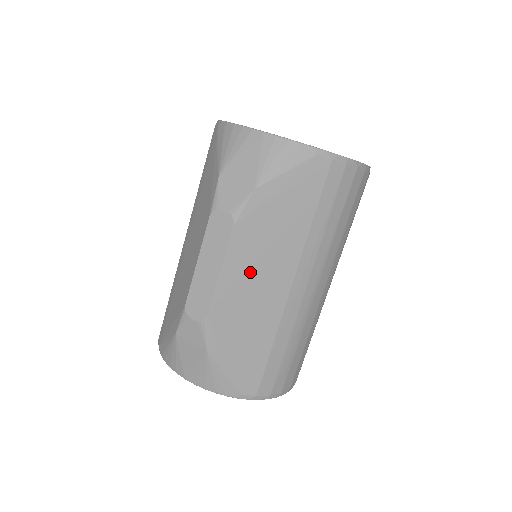
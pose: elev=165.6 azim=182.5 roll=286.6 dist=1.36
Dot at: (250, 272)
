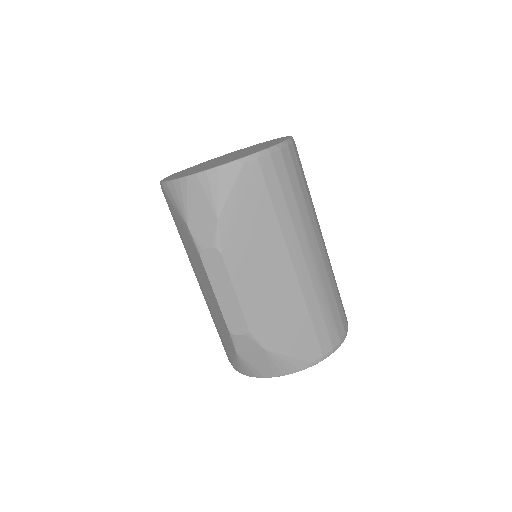
Dot at: (256, 276)
